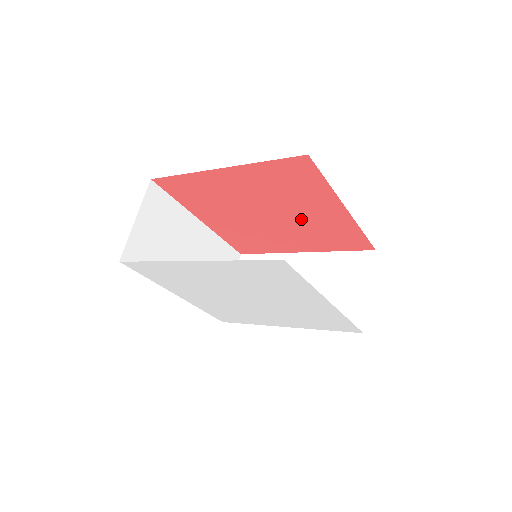
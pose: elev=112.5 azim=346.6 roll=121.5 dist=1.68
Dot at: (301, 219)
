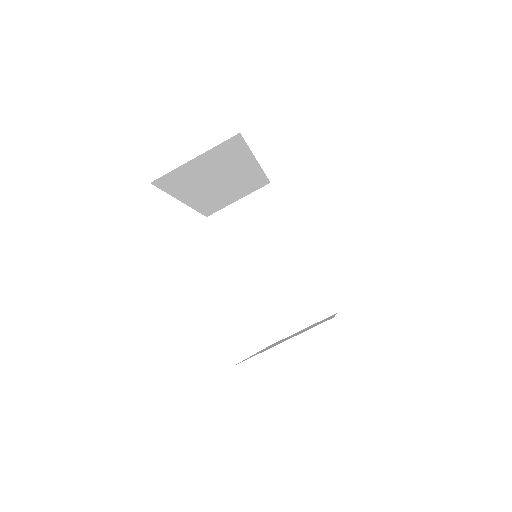
Dot at: occluded
